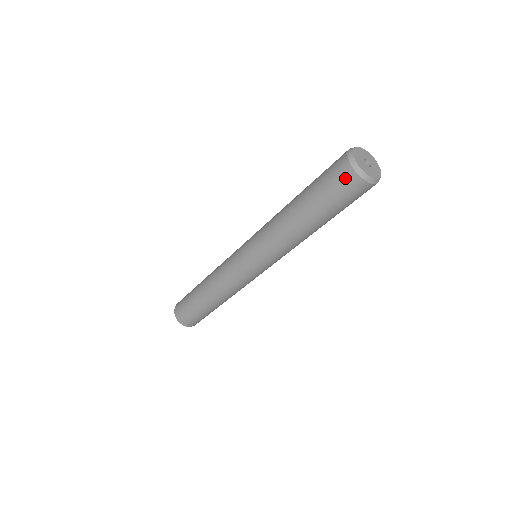
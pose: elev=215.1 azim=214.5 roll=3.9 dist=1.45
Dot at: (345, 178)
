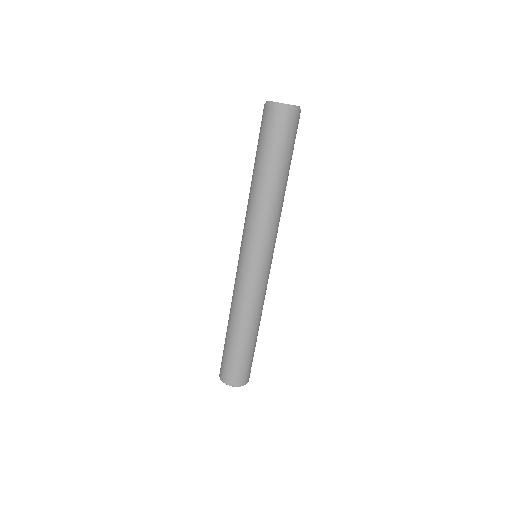
Dot at: (262, 115)
